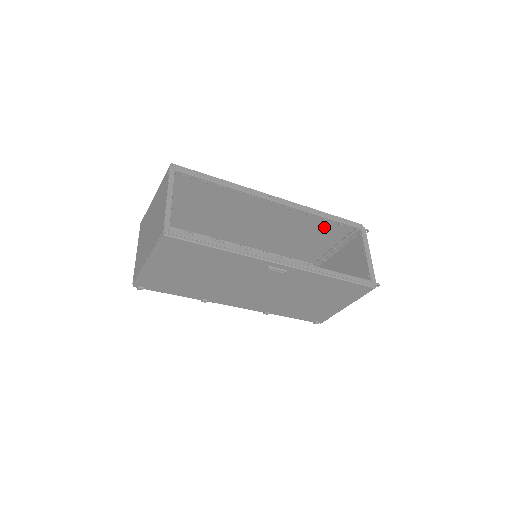
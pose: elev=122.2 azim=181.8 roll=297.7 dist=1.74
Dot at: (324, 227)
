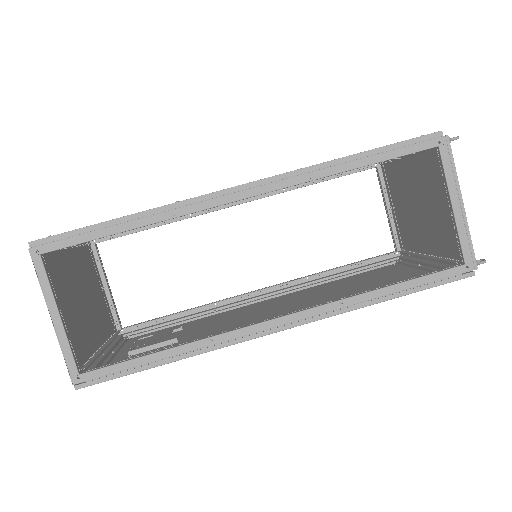
Dot at: occluded
